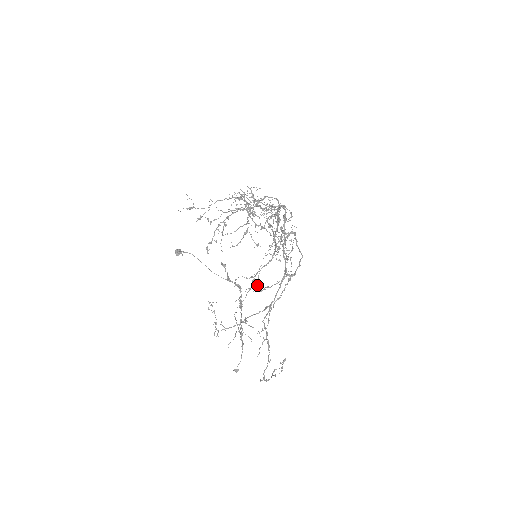
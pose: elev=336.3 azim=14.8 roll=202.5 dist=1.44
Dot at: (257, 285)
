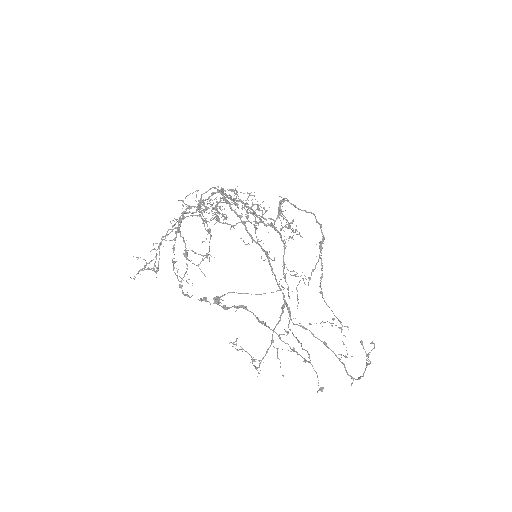
Dot at: (304, 275)
